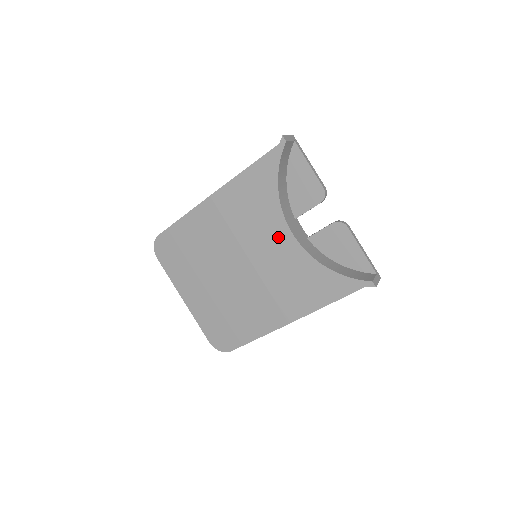
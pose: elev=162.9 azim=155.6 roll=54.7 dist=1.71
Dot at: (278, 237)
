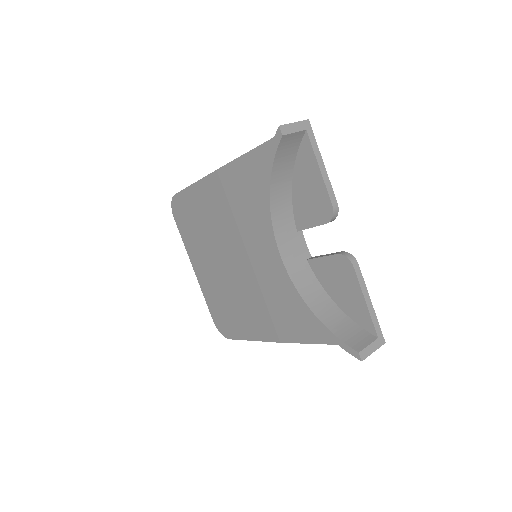
Dot at: occluded
